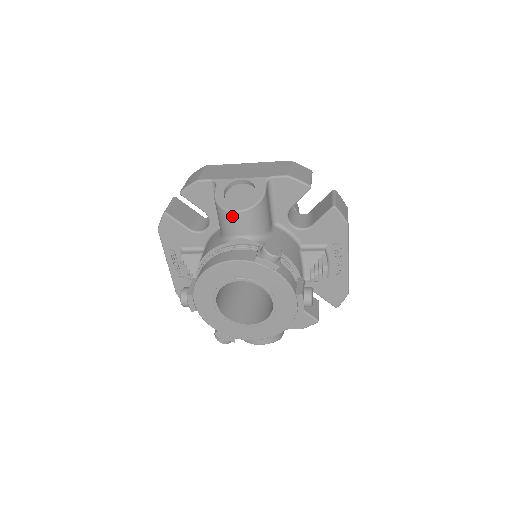
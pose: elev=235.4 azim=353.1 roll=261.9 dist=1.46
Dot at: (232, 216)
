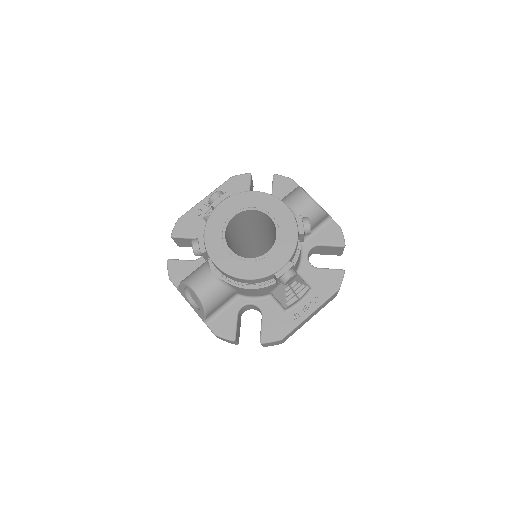
Dot at: (303, 196)
